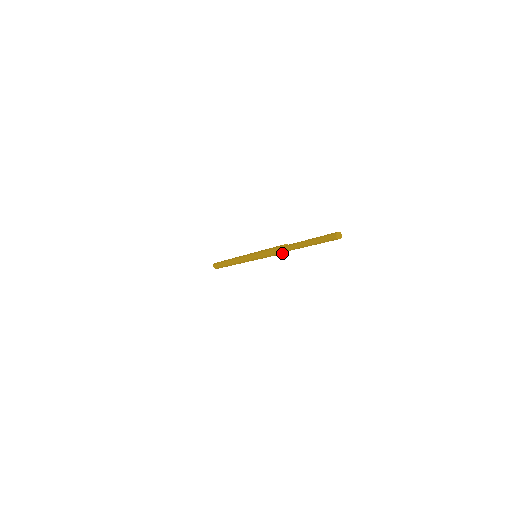
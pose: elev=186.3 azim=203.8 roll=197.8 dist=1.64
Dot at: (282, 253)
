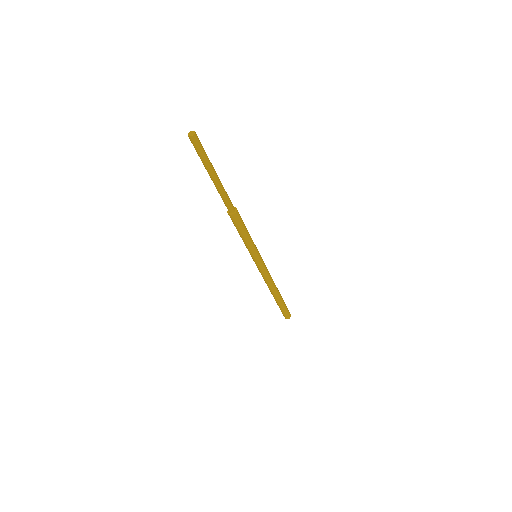
Dot at: (235, 219)
